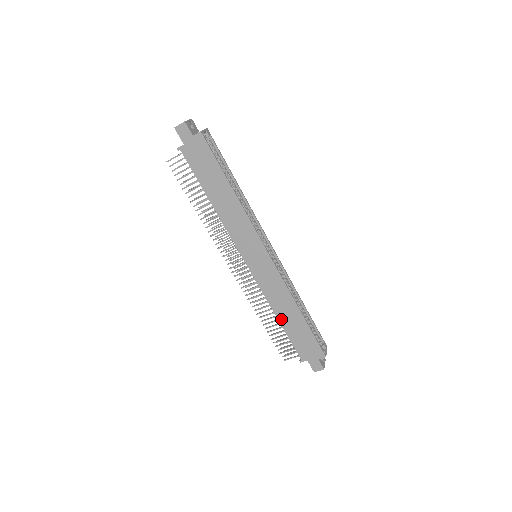
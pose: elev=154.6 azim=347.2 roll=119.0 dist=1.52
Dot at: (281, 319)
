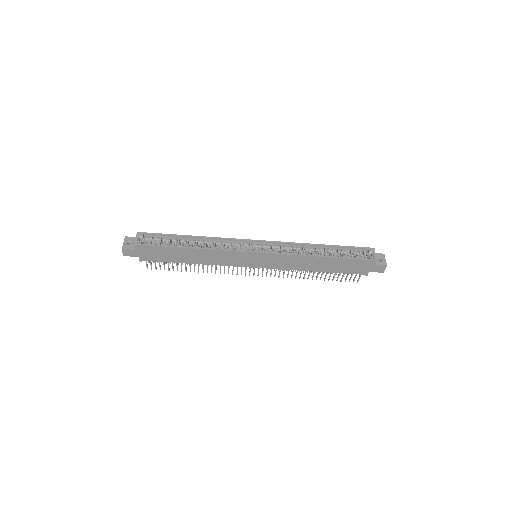
Dot at: (319, 270)
